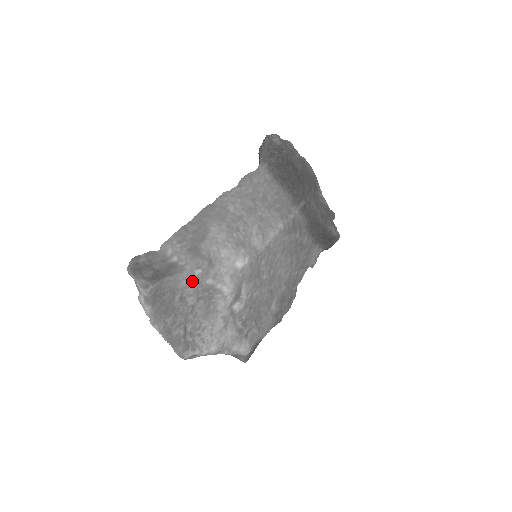
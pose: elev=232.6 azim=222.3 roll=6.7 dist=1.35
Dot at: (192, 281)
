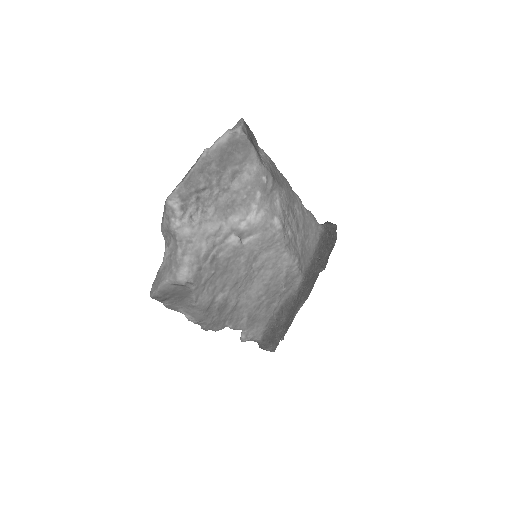
Dot at: (257, 176)
